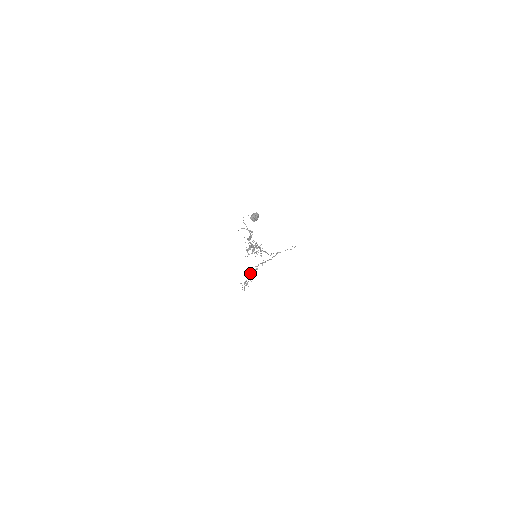
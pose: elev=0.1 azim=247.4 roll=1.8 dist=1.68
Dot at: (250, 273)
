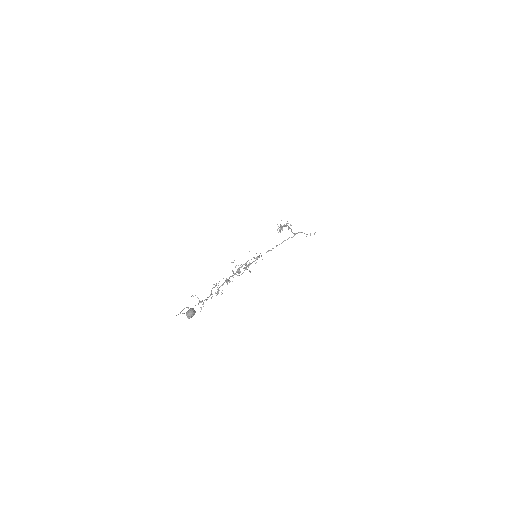
Dot at: (280, 227)
